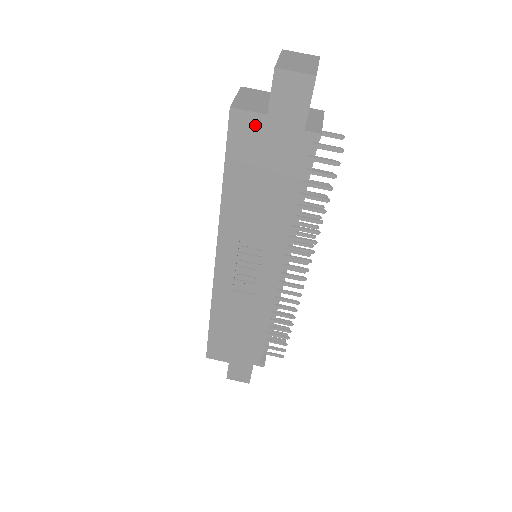
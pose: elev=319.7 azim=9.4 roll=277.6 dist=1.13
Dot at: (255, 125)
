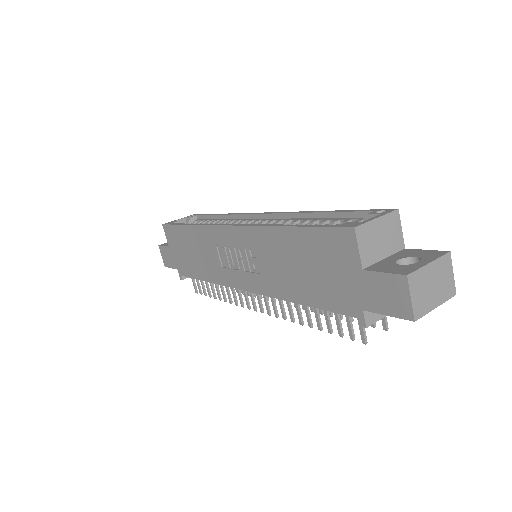
Dot at: (349, 257)
